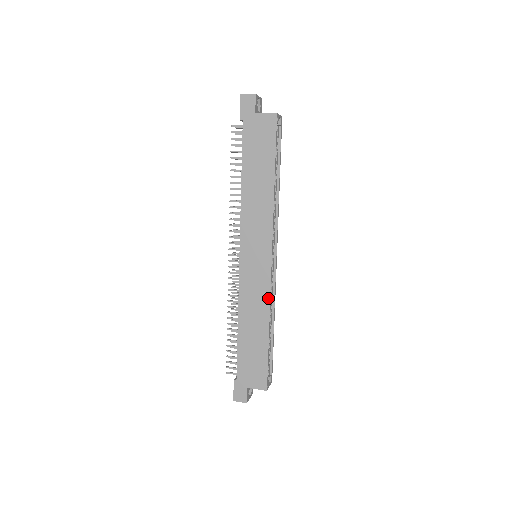
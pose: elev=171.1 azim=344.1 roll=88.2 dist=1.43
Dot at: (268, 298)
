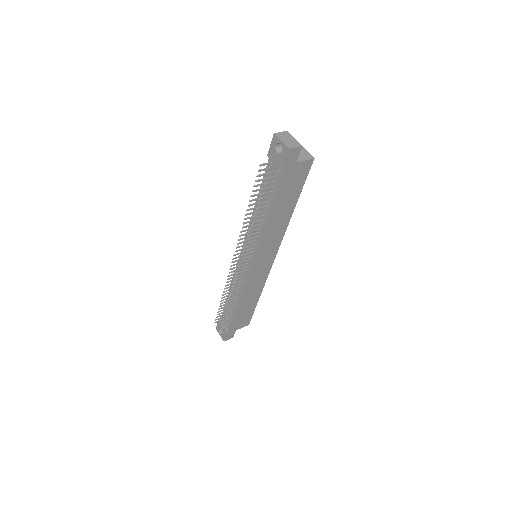
Dot at: (265, 280)
